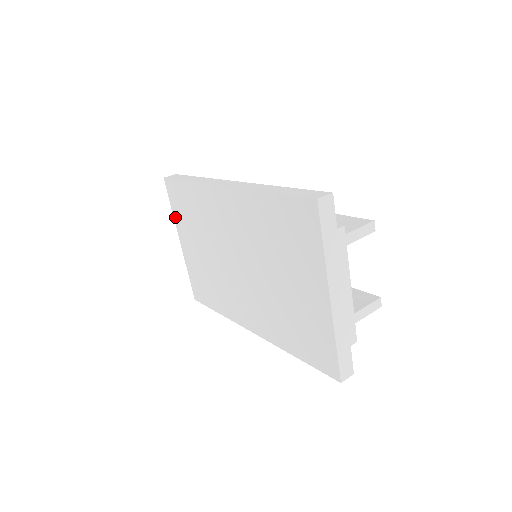
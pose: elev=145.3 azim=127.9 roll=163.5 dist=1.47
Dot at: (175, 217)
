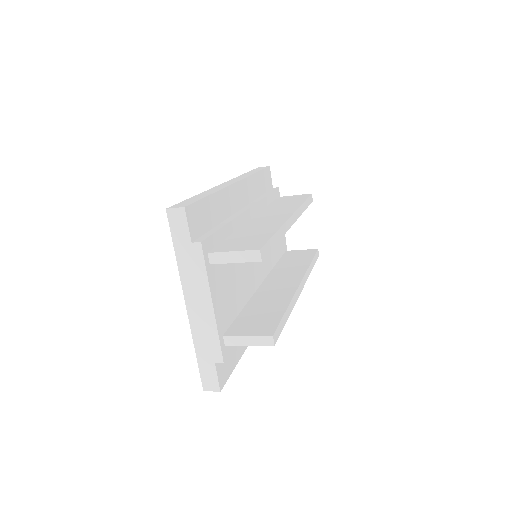
Dot at: occluded
